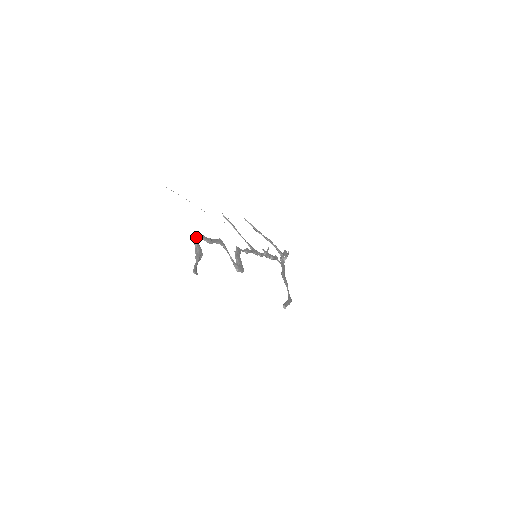
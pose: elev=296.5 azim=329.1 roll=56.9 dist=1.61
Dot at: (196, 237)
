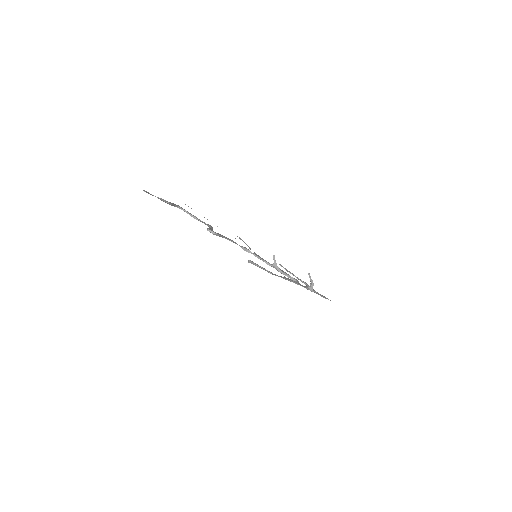
Dot at: (177, 205)
